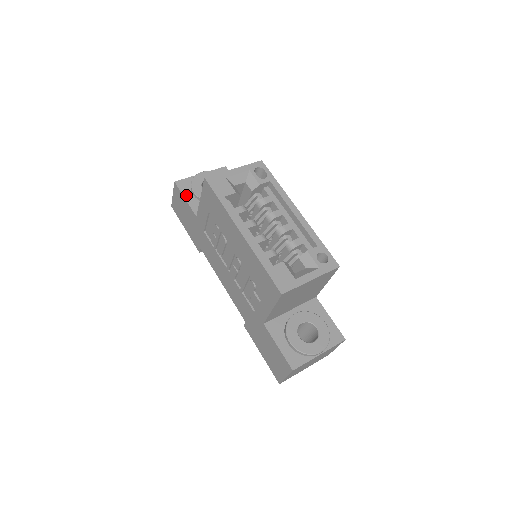
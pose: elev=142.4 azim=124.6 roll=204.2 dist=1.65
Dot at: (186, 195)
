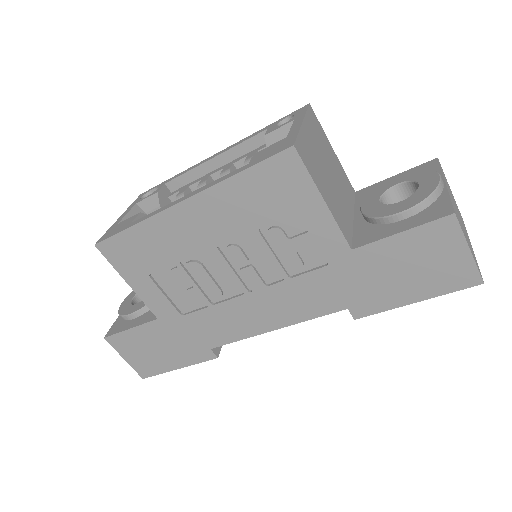
Dot at: (127, 327)
